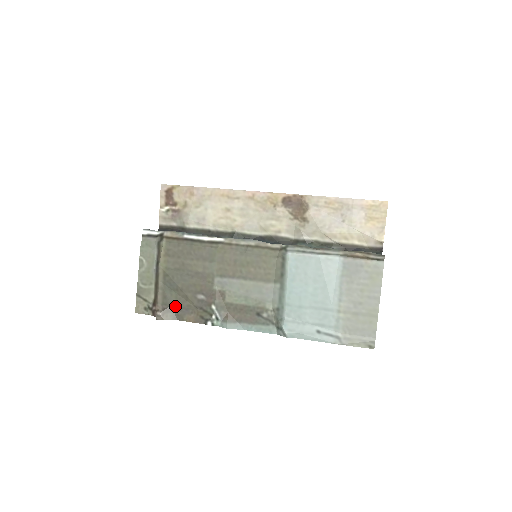
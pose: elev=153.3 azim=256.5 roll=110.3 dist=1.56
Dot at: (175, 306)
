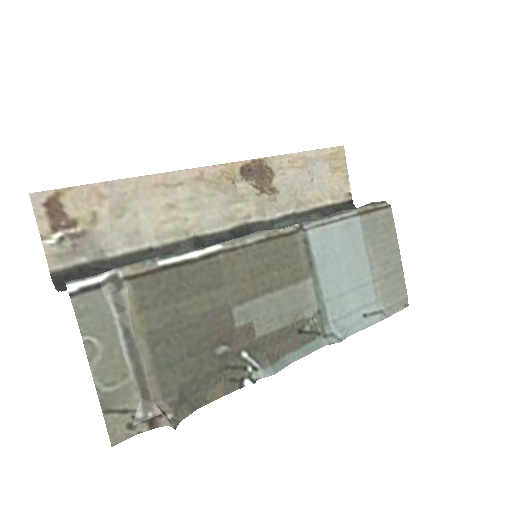
Dot at: (187, 388)
